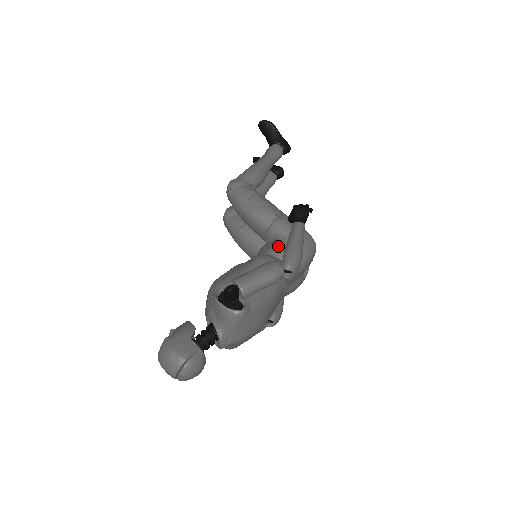
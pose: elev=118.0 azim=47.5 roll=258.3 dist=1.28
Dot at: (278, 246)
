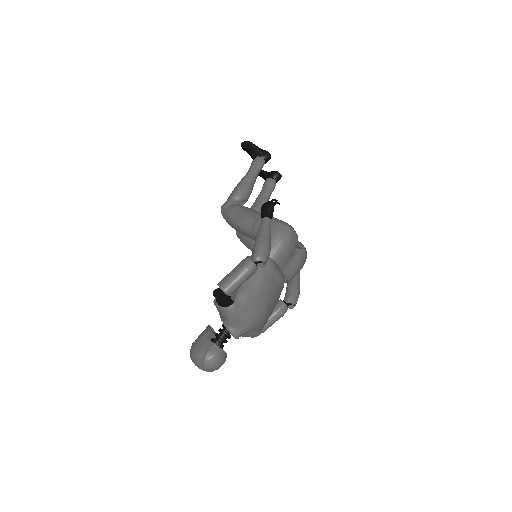
Dot at: occluded
